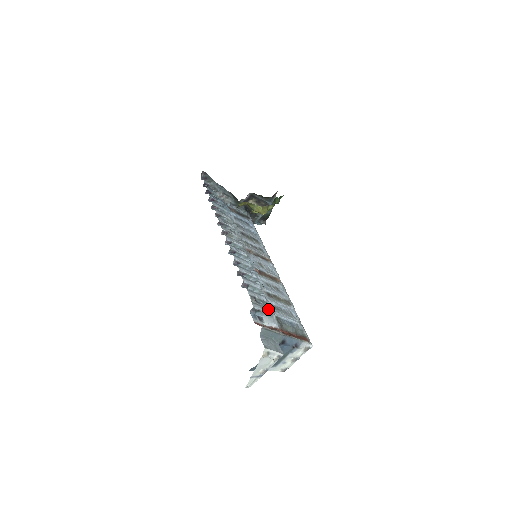
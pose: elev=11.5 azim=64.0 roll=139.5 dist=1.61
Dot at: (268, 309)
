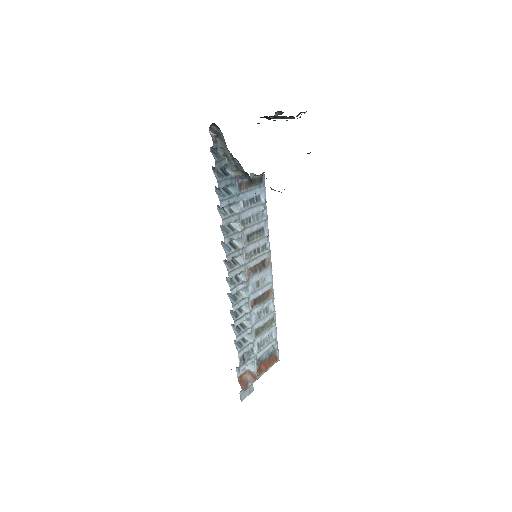
Dot at: (252, 358)
